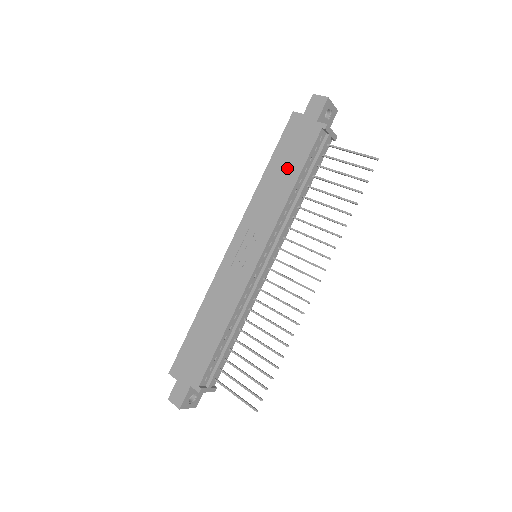
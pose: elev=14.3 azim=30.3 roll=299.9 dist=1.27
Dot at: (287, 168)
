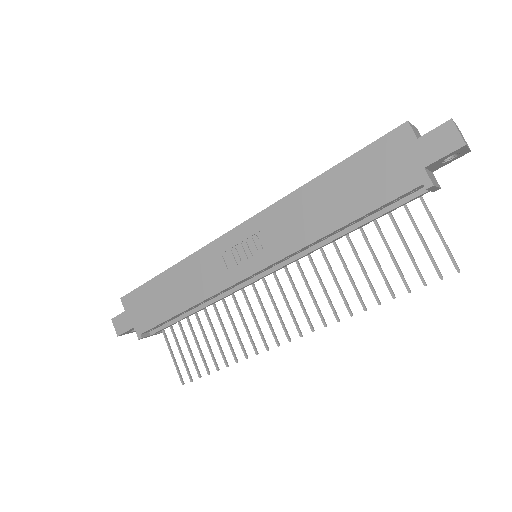
Dot at: (346, 198)
